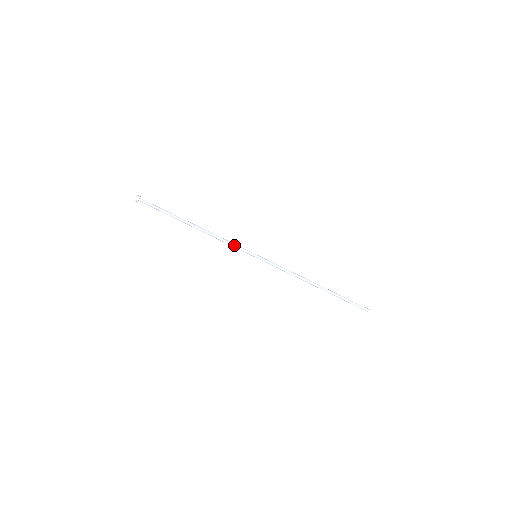
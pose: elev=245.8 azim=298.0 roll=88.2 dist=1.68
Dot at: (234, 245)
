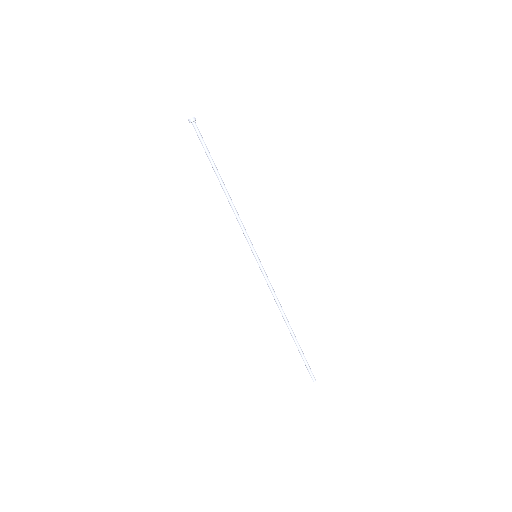
Dot at: occluded
